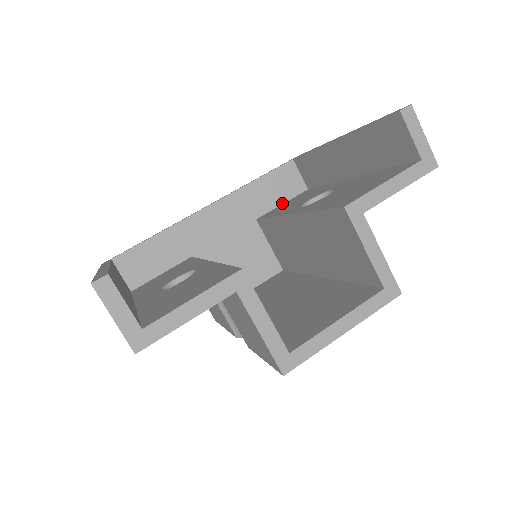
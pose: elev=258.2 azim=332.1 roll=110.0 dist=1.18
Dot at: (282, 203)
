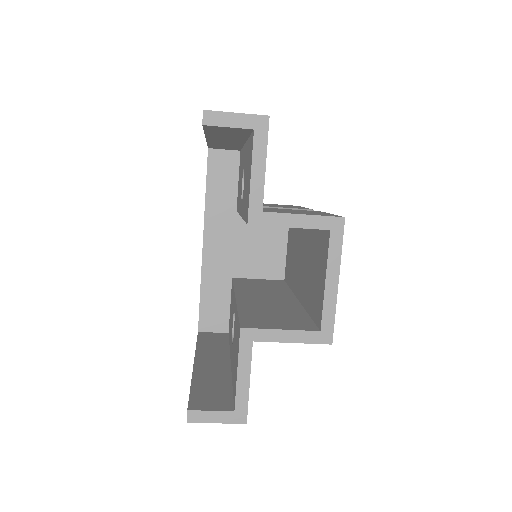
Dot at: (237, 181)
